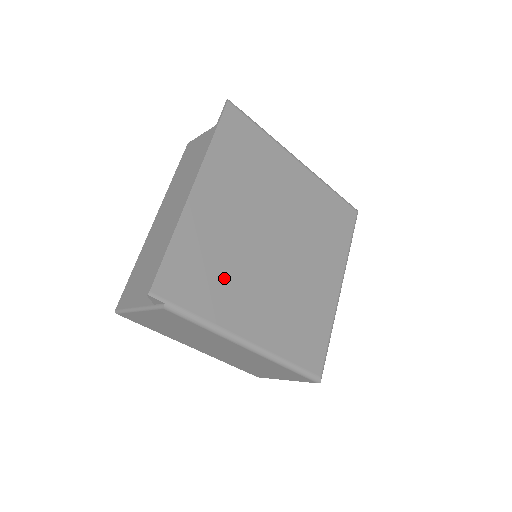
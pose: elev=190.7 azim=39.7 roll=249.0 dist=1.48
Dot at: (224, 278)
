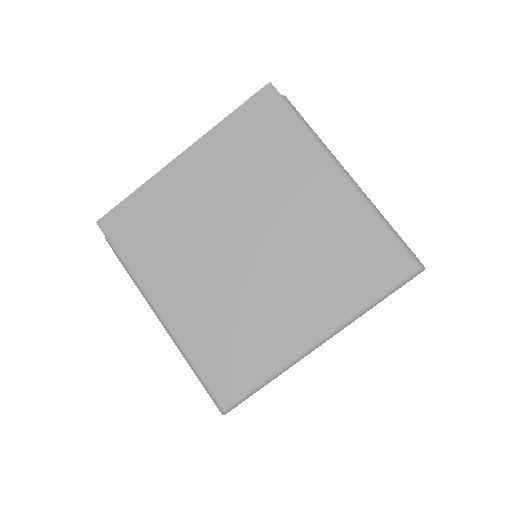
Dot at: (167, 244)
